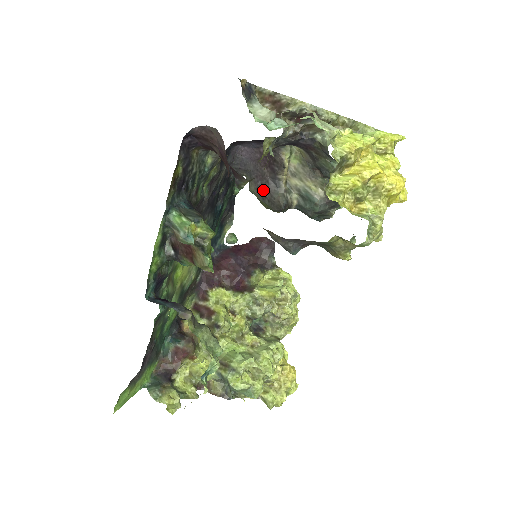
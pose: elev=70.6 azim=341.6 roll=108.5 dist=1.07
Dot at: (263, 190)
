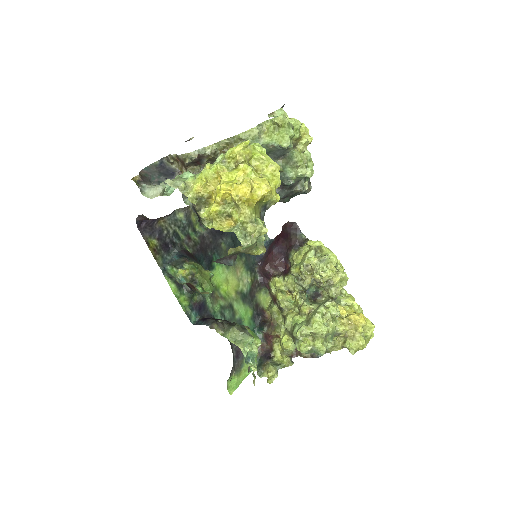
Dot at: occluded
